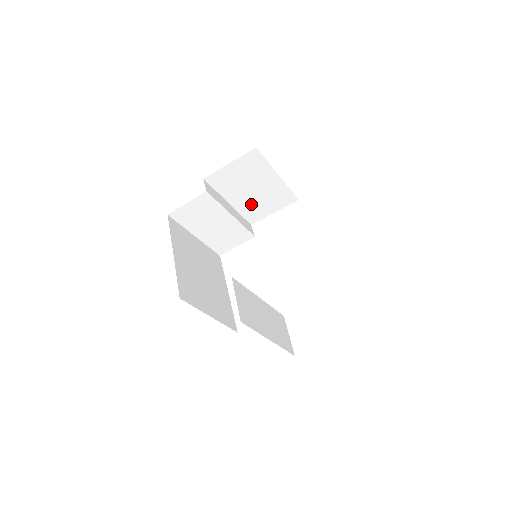
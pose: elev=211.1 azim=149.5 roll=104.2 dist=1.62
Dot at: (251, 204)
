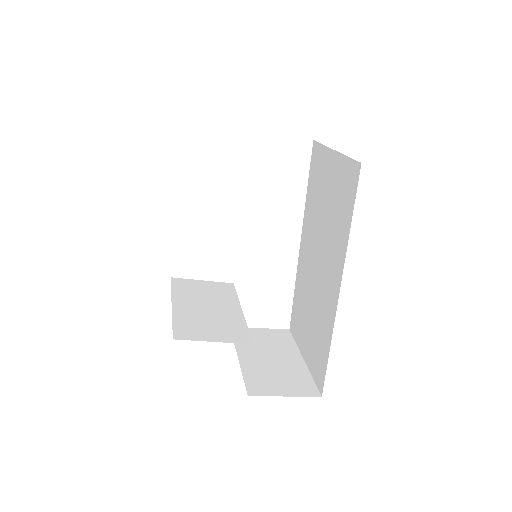
Dot at: occluded
